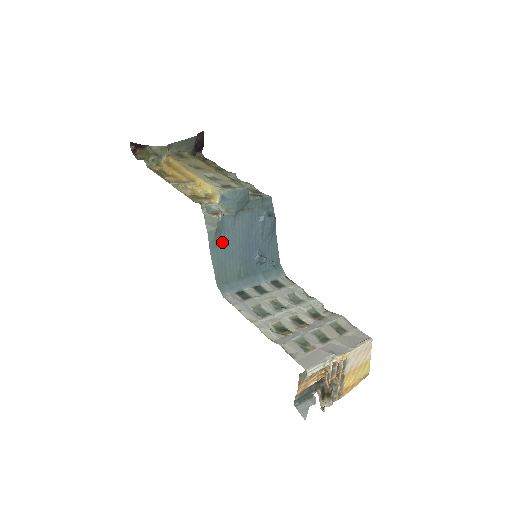
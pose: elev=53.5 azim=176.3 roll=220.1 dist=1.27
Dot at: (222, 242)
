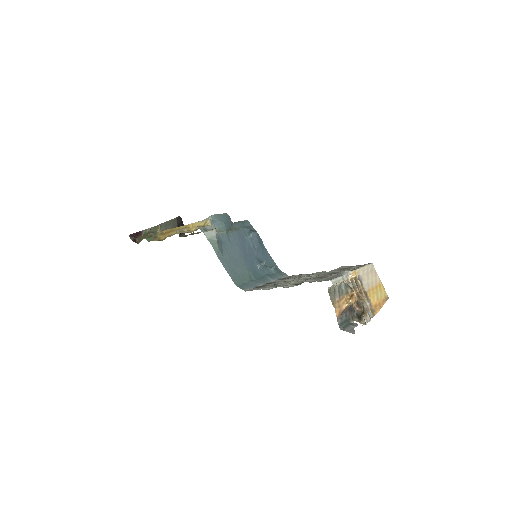
Dot at: (226, 253)
